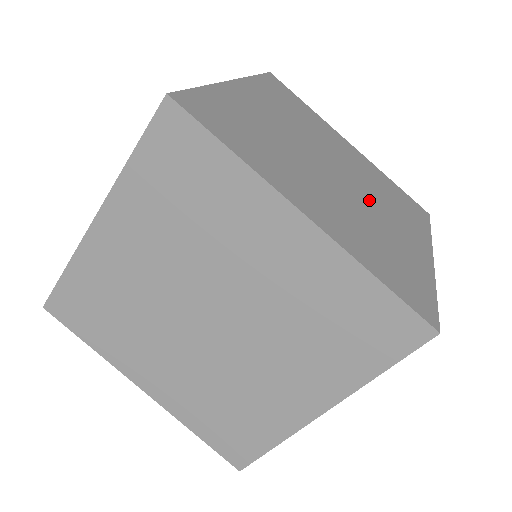
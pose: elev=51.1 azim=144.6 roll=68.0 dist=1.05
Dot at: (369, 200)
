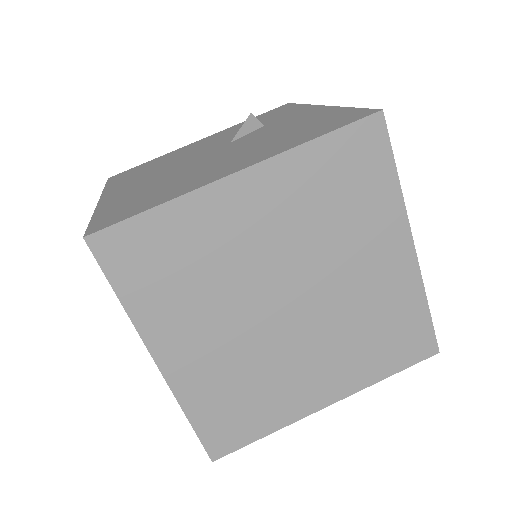
Dot at: occluded
